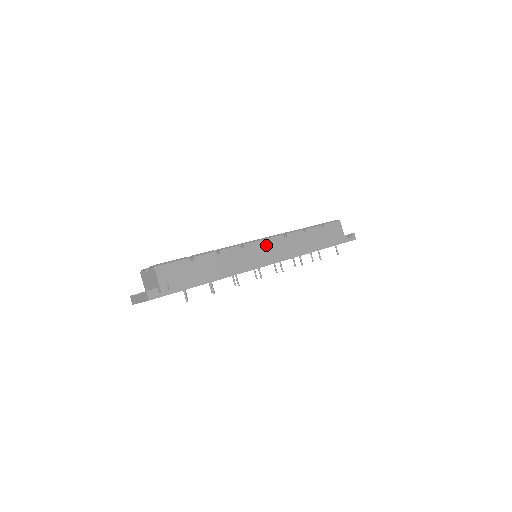
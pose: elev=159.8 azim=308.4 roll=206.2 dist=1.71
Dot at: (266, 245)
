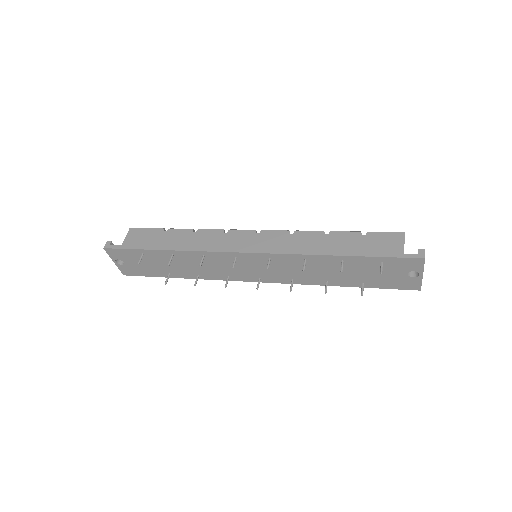
Dot at: (258, 236)
